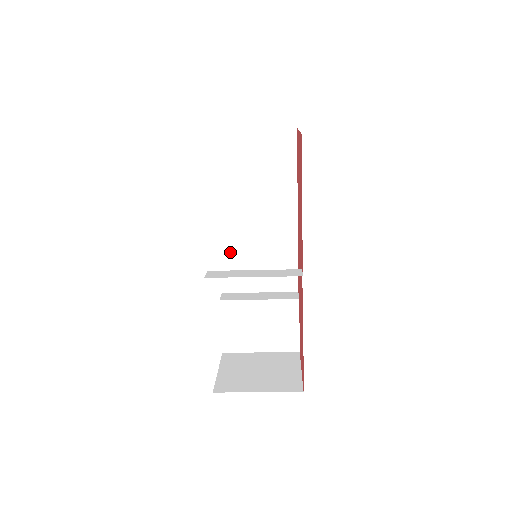
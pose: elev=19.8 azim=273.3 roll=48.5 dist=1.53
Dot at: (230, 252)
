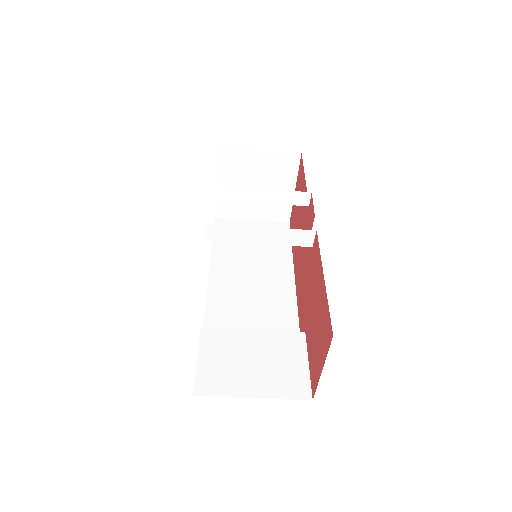
Dot at: (218, 303)
